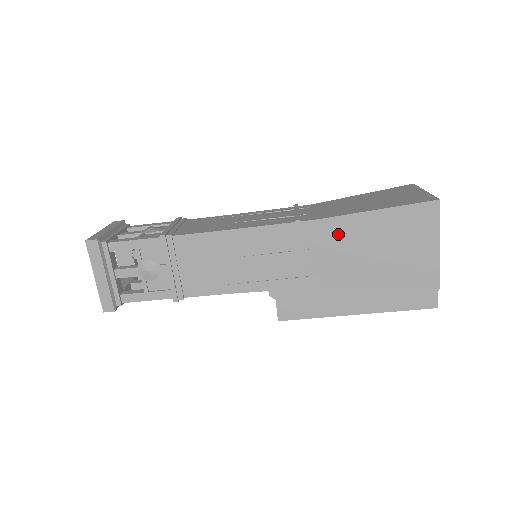
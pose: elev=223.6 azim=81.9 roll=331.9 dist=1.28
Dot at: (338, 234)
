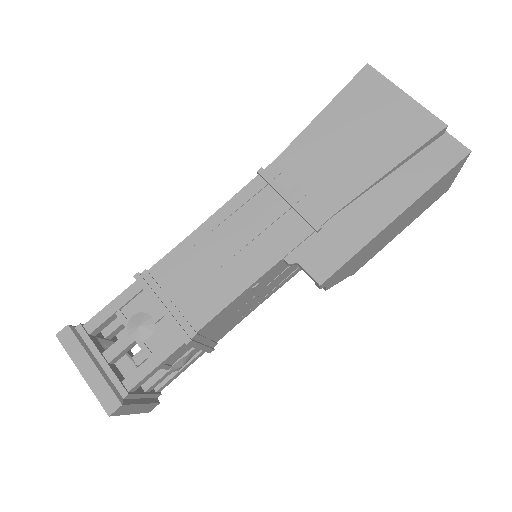
Dot at: (307, 154)
